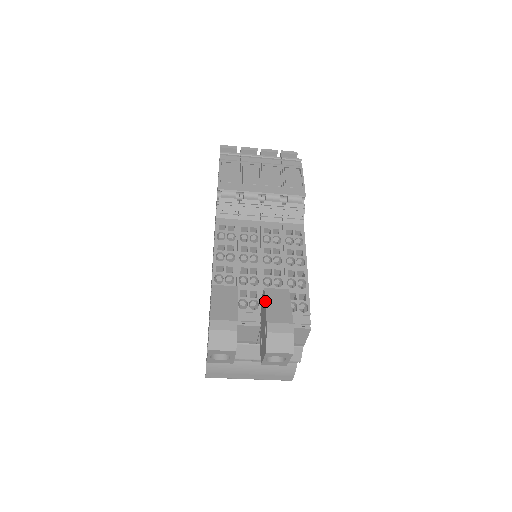
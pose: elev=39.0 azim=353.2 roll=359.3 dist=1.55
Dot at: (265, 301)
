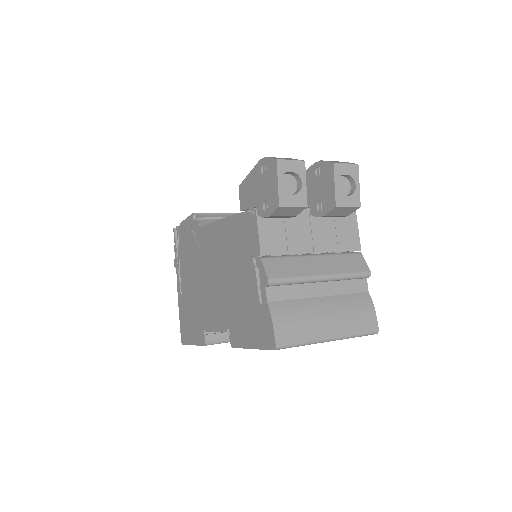
Dot at: occluded
